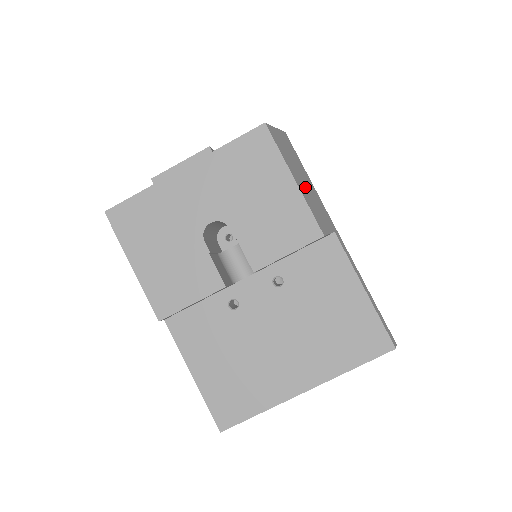
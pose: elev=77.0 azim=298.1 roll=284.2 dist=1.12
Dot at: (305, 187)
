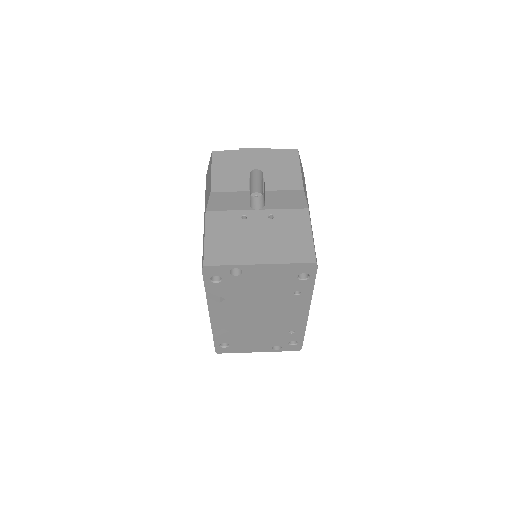
Dot at: (303, 181)
